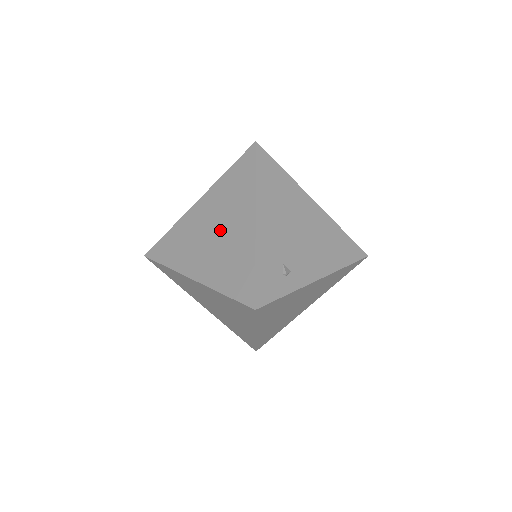
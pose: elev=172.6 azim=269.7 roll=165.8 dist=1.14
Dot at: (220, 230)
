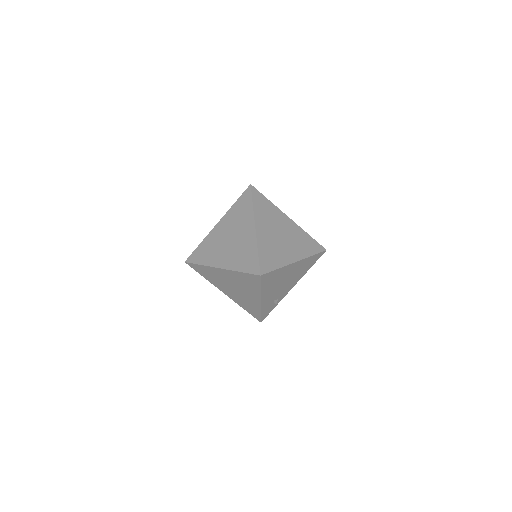
Dot at: (239, 290)
